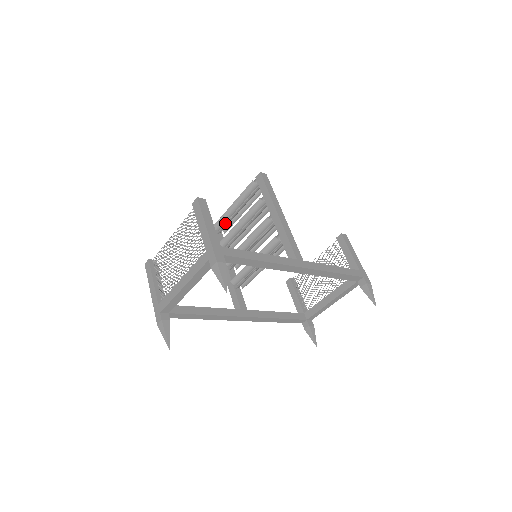
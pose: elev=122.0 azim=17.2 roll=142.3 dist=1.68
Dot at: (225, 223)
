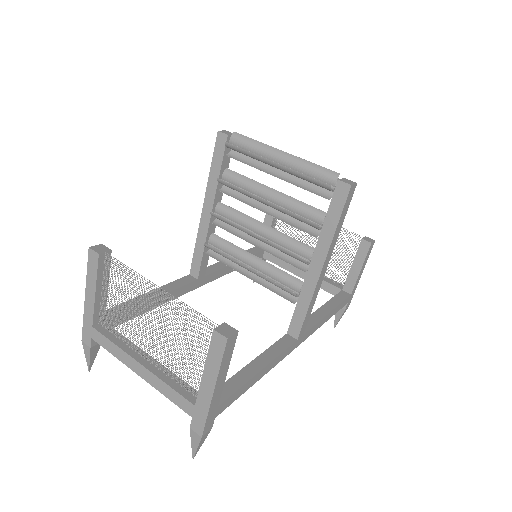
Dot at: occluded
